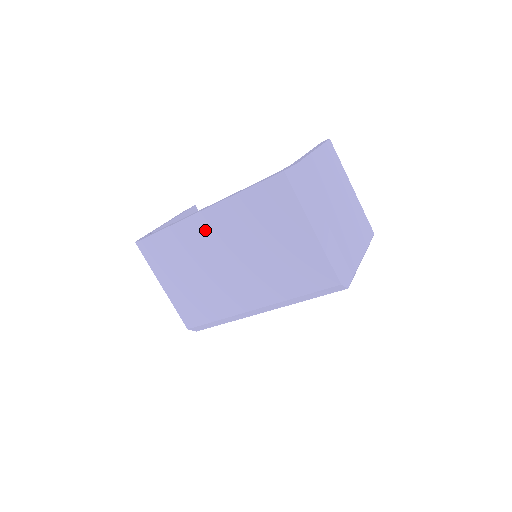
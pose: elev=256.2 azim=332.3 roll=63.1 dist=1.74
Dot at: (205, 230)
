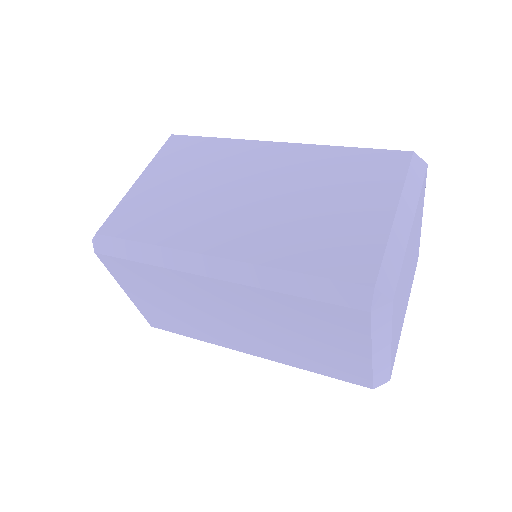
Dot at: (262, 157)
